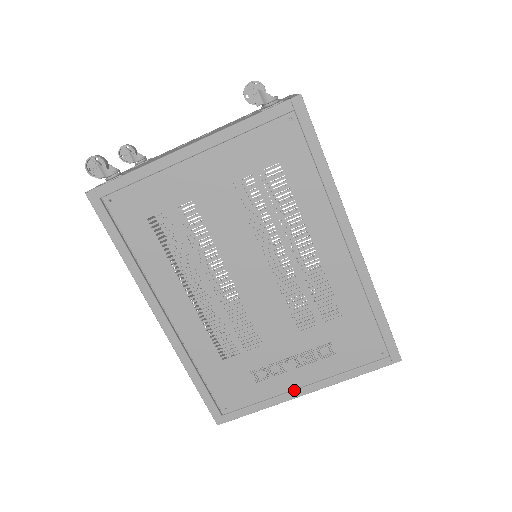
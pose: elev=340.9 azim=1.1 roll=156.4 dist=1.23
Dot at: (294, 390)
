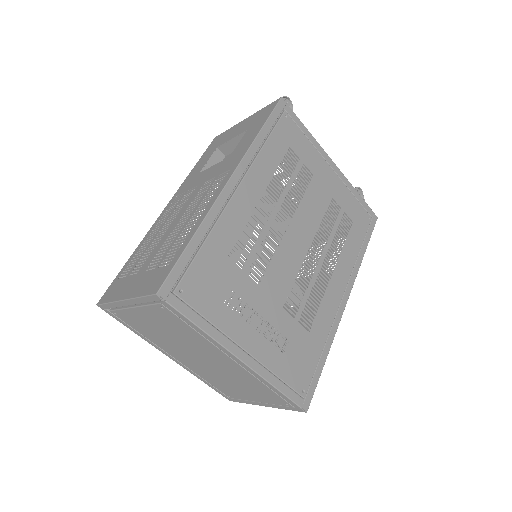
Dot at: (237, 345)
